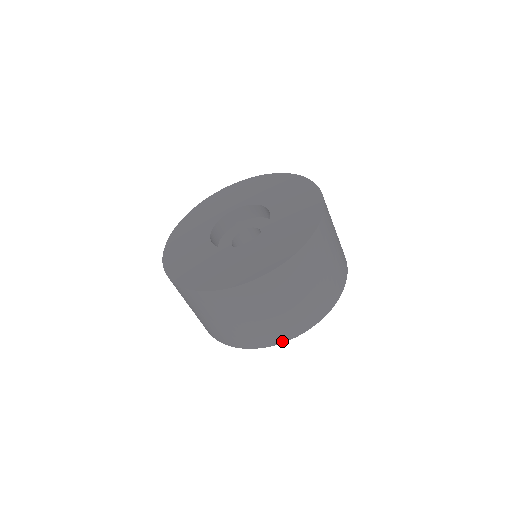
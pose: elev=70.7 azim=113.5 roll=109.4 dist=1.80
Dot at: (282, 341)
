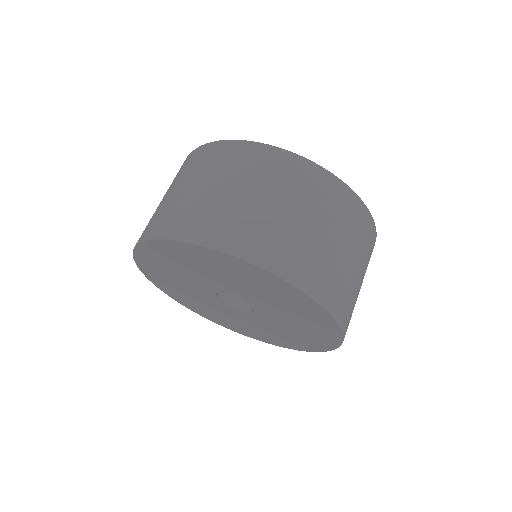
Dot at: (228, 250)
